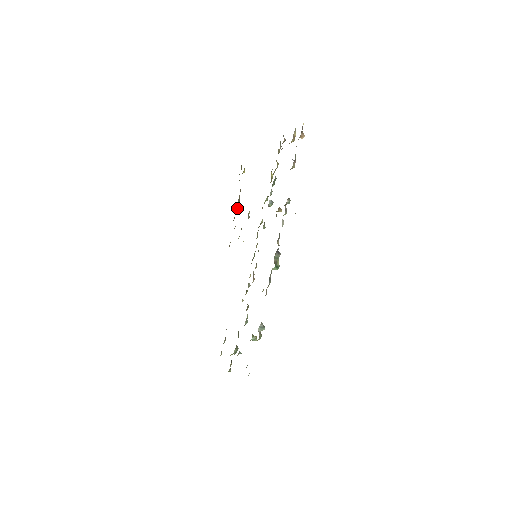
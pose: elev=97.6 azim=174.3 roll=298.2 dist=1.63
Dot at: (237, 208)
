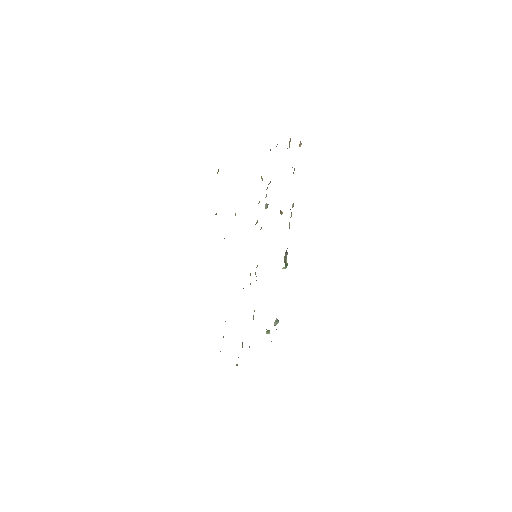
Dot at: occluded
